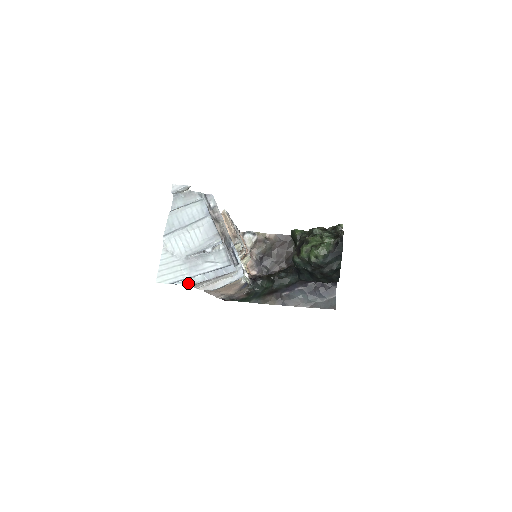
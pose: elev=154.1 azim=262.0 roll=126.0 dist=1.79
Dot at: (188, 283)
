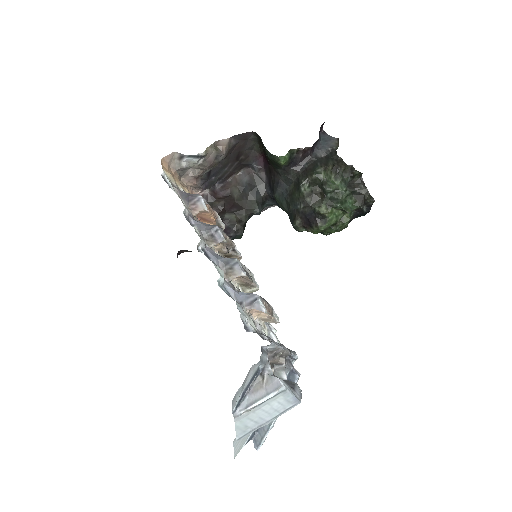
Dot at: (267, 434)
